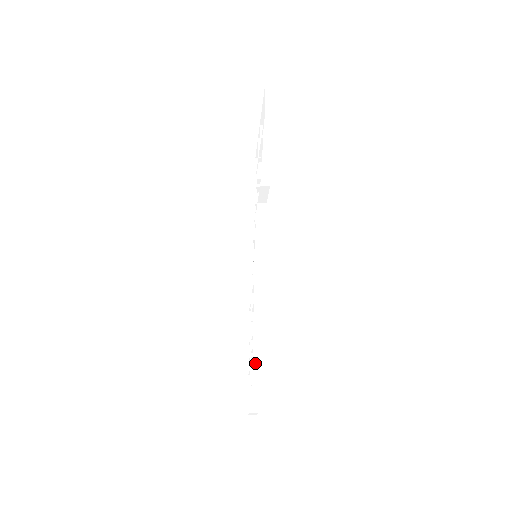
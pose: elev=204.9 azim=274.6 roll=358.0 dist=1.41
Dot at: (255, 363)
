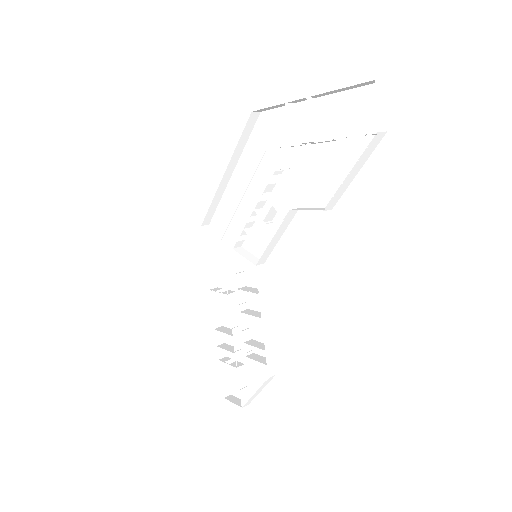
Dot at: (268, 380)
